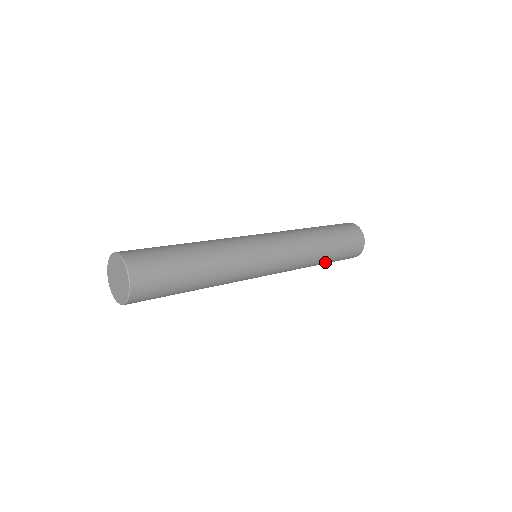
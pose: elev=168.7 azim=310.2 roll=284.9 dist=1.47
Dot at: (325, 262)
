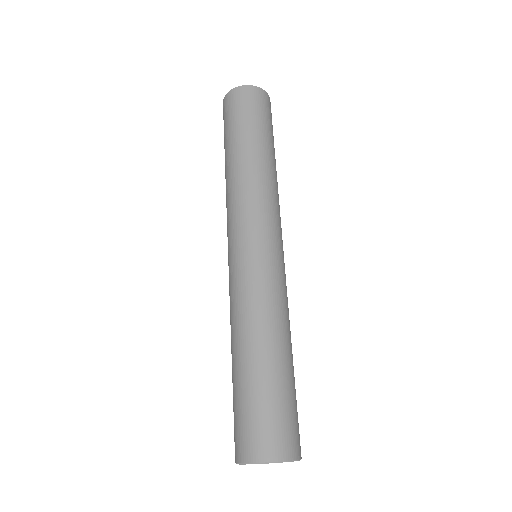
Dot at: occluded
